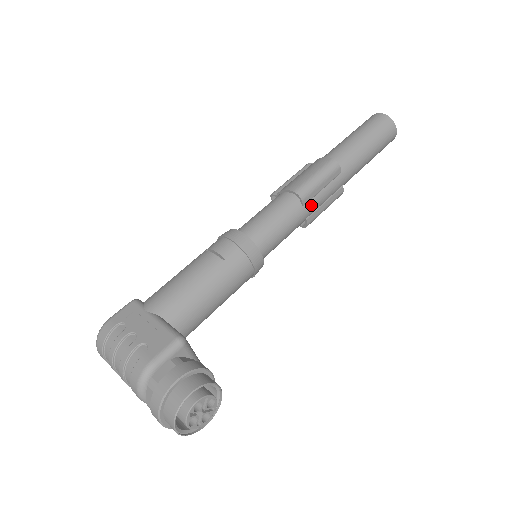
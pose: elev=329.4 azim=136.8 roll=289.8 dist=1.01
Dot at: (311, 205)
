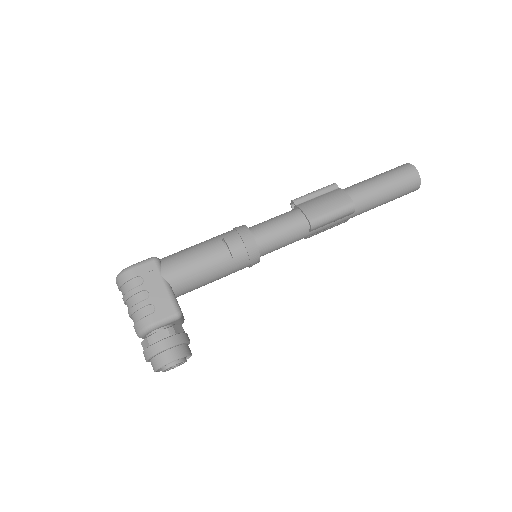
Dot at: (316, 231)
